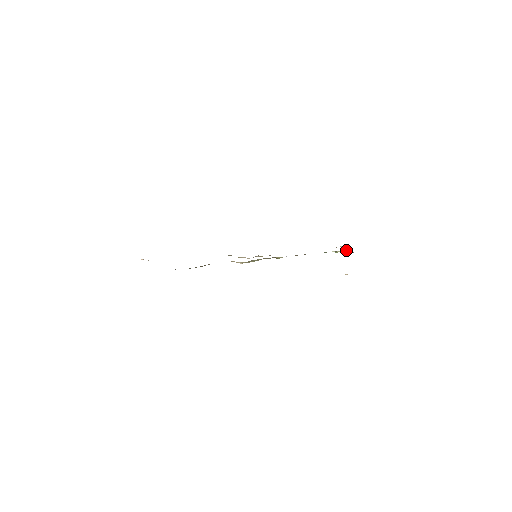
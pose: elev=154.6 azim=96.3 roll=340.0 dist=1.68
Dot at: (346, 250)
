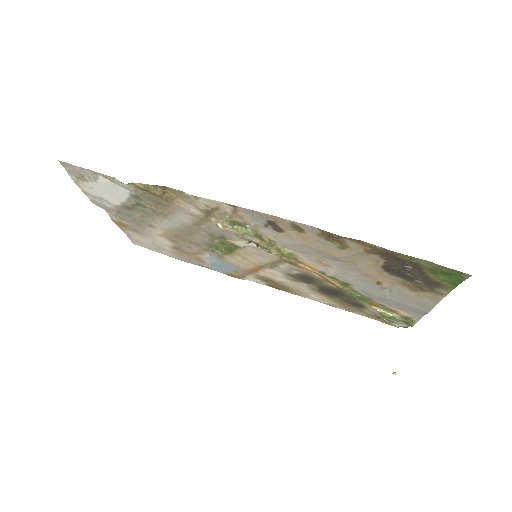
Dot at: (400, 311)
